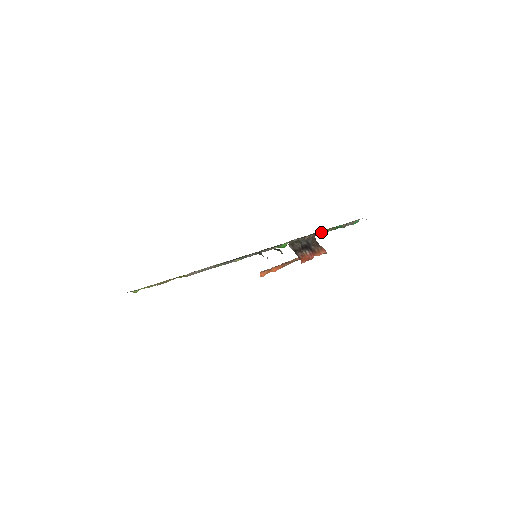
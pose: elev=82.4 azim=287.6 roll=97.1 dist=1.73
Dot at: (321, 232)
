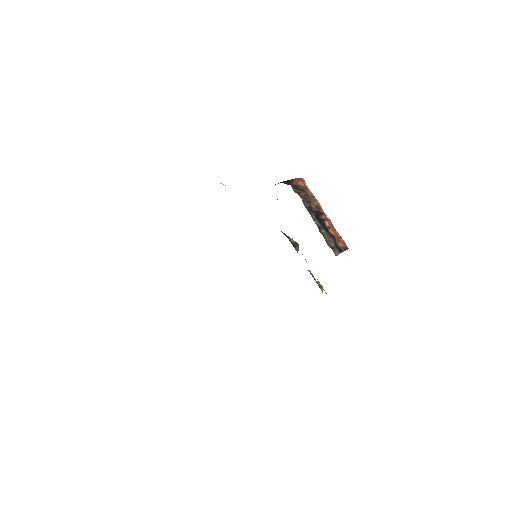
Dot at: occluded
